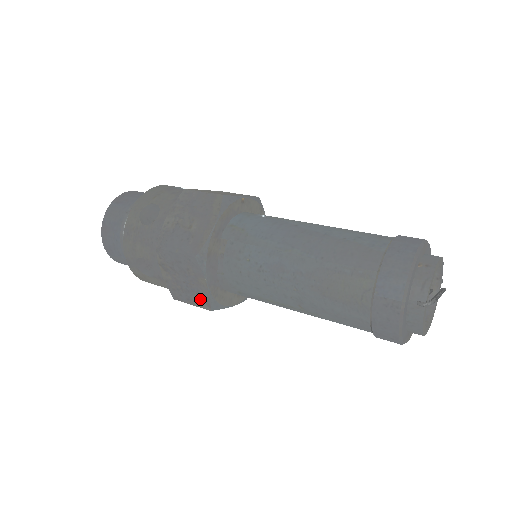
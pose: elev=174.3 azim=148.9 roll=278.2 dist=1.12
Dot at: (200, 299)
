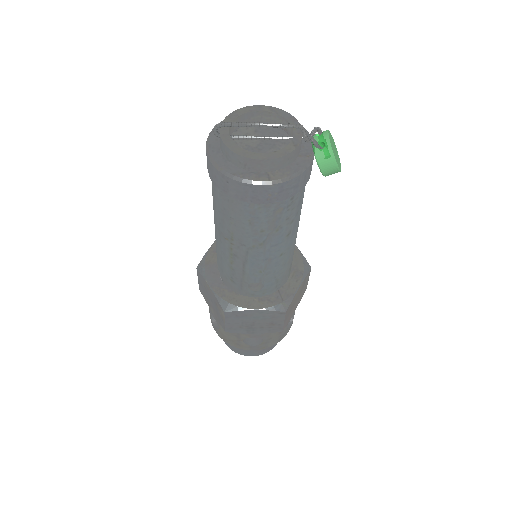
Dot at: (219, 308)
